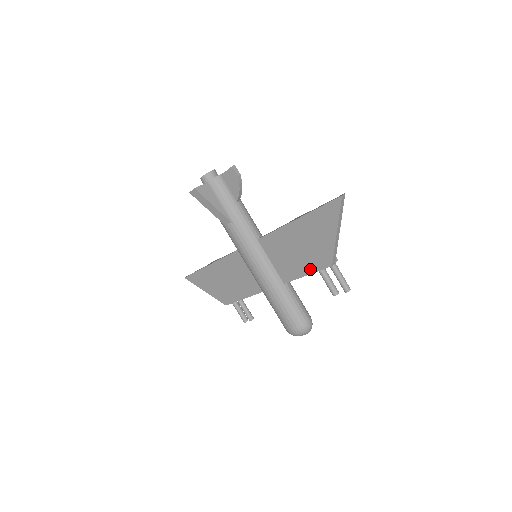
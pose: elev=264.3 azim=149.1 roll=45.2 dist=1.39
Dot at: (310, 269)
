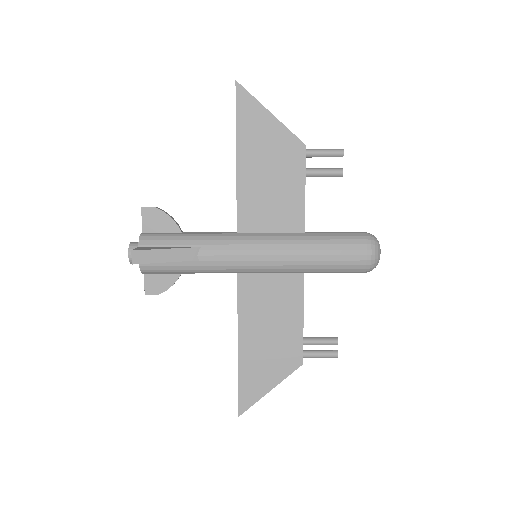
Dot at: (299, 179)
